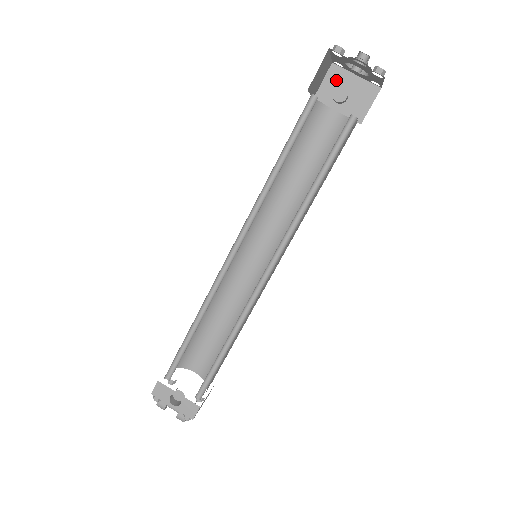
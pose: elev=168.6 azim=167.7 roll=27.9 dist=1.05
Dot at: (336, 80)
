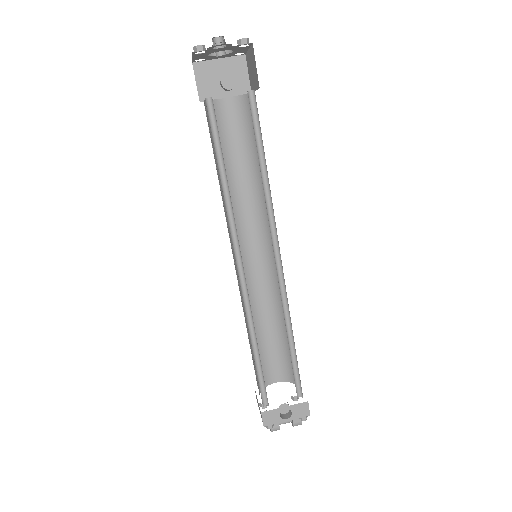
Dot at: (206, 74)
